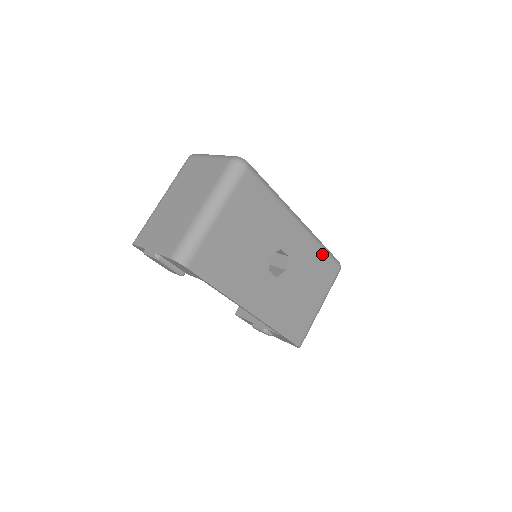
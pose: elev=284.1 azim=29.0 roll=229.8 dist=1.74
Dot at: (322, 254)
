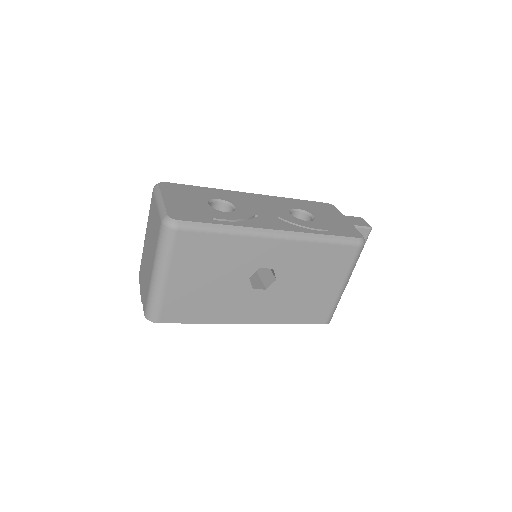
Dot at: (324, 246)
